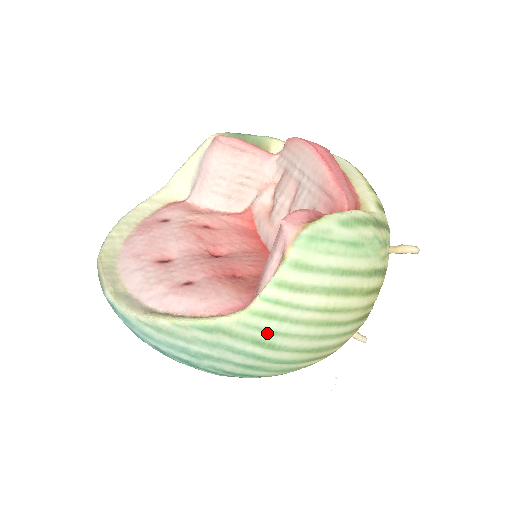
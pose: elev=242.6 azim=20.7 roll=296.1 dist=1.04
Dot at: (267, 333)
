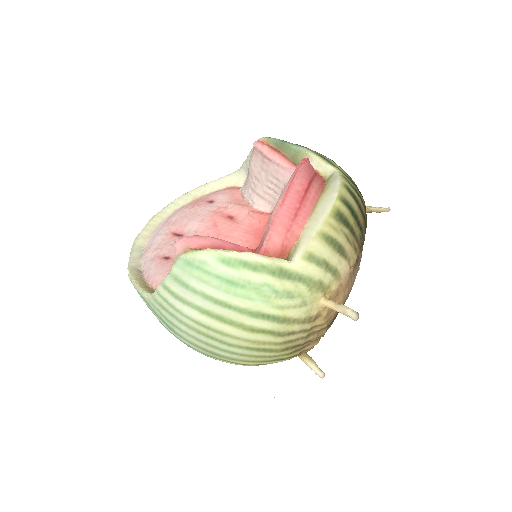
Dot at: (165, 318)
